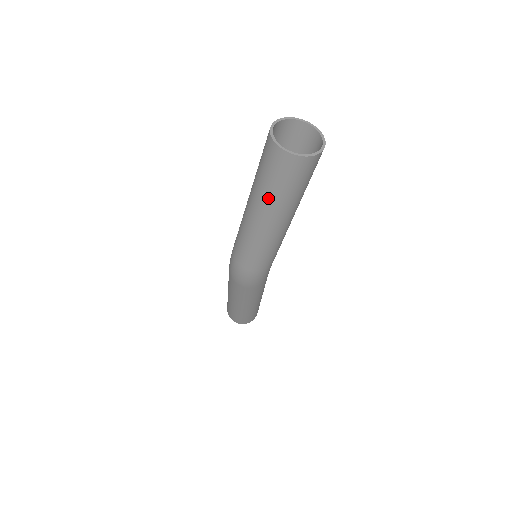
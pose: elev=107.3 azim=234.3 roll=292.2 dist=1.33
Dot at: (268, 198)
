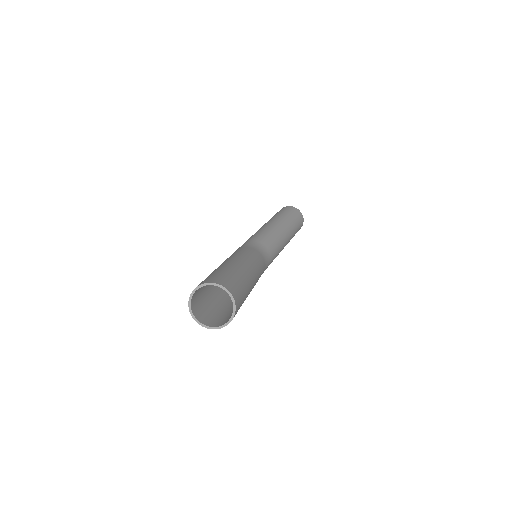
Dot at: (212, 304)
